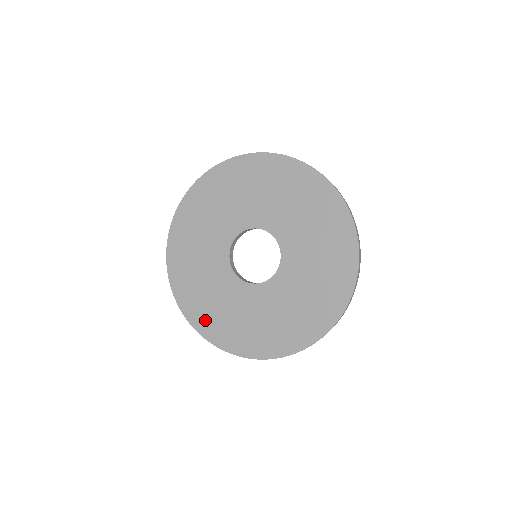
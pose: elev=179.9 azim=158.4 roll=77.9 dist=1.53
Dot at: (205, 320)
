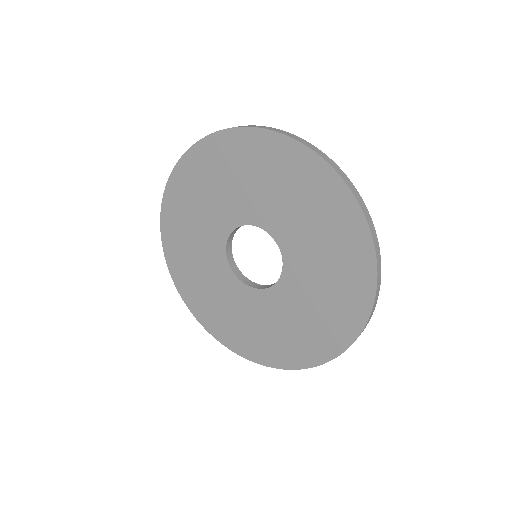
Dot at: (177, 257)
